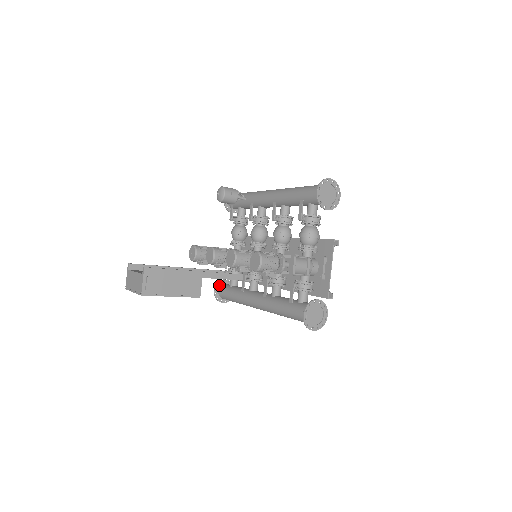
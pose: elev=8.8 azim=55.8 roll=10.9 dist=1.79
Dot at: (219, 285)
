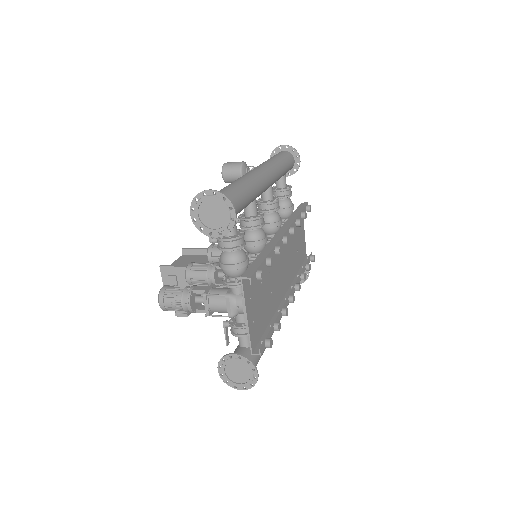
Dot at: occluded
